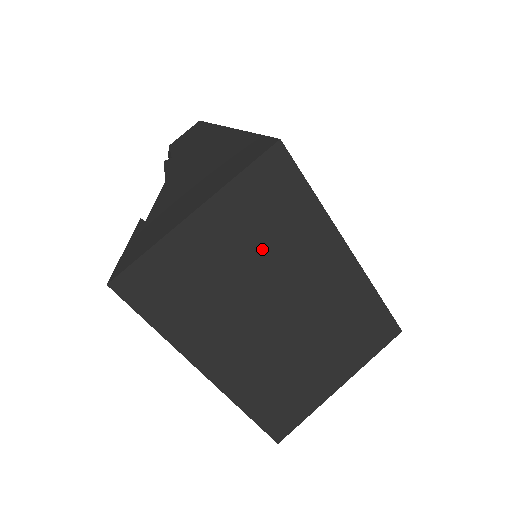
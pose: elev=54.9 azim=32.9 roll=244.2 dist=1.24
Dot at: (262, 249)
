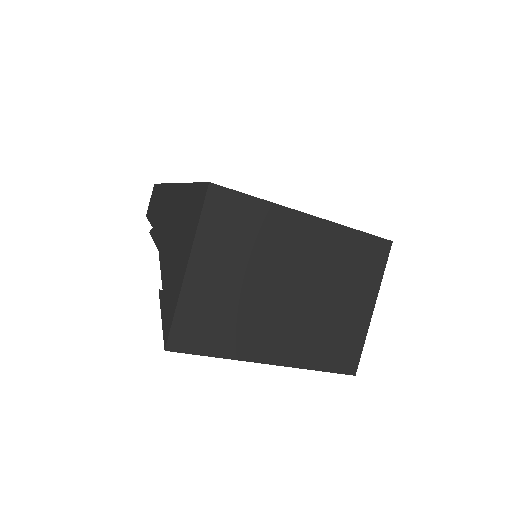
Dot at: (249, 259)
